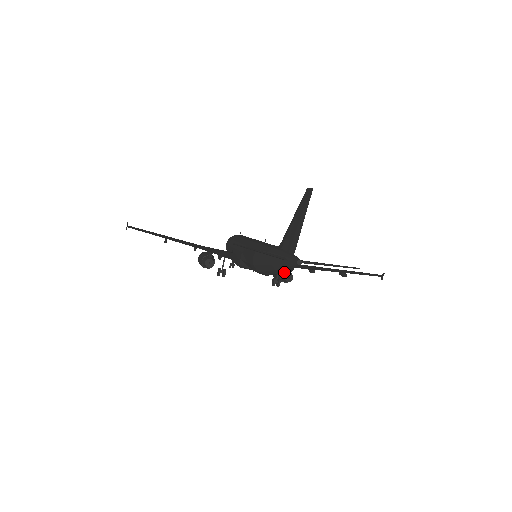
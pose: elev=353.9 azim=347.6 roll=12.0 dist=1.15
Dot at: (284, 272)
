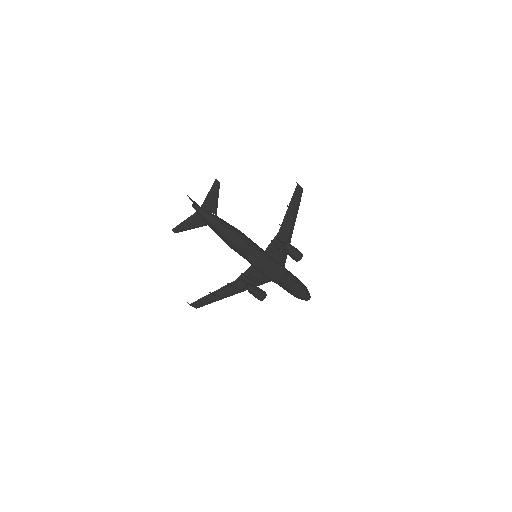
Dot at: (218, 223)
